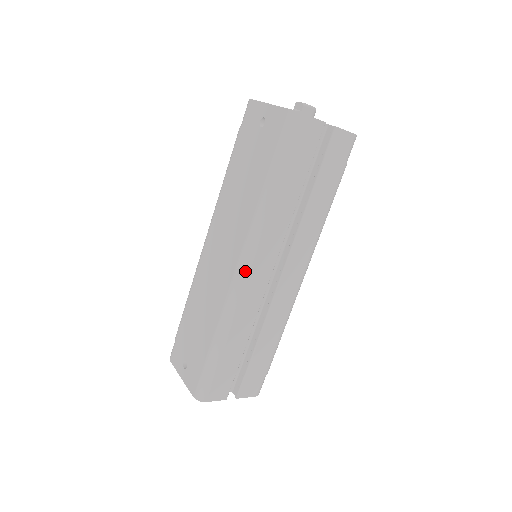
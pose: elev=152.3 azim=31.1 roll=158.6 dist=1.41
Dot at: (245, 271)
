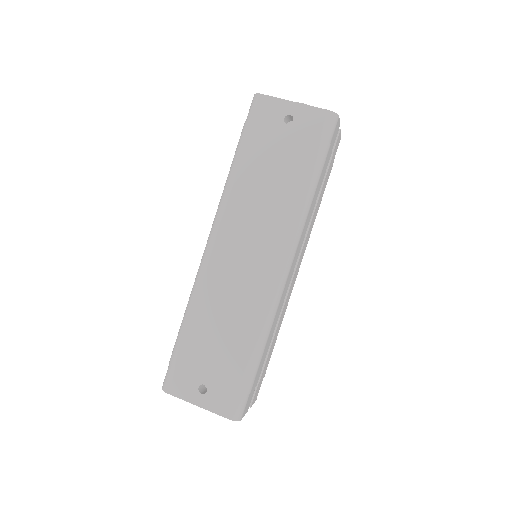
Dot at: (288, 270)
